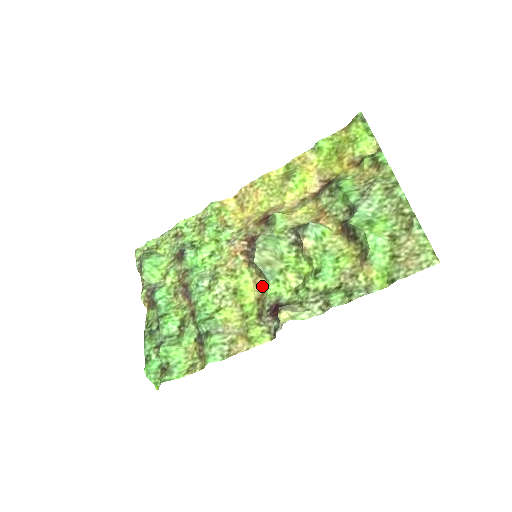
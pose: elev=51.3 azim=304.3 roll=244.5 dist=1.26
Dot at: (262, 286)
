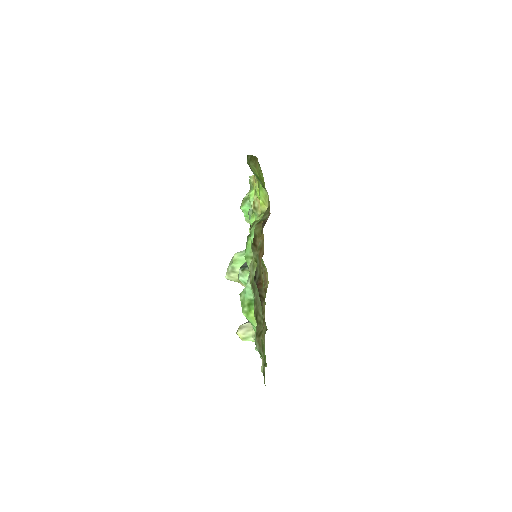
Dot at: (264, 282)
